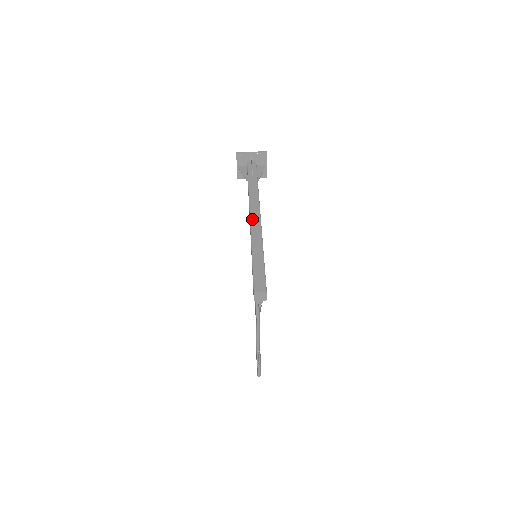
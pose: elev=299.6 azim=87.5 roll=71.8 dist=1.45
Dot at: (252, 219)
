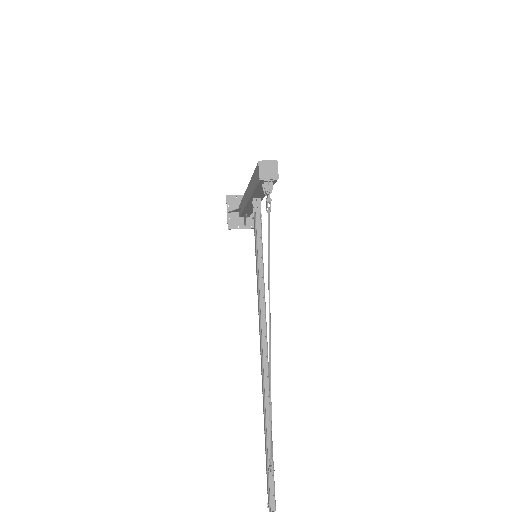
Dot at: occluded
